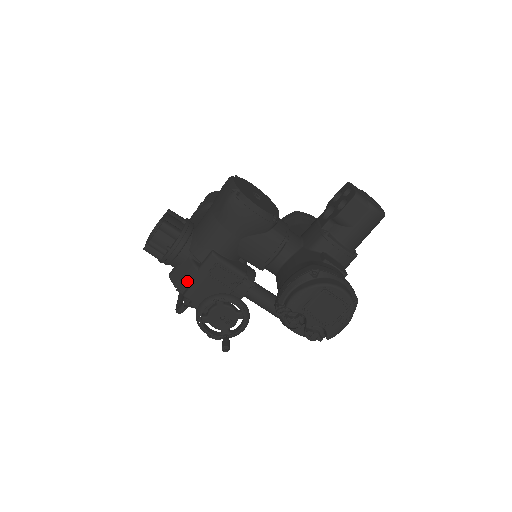
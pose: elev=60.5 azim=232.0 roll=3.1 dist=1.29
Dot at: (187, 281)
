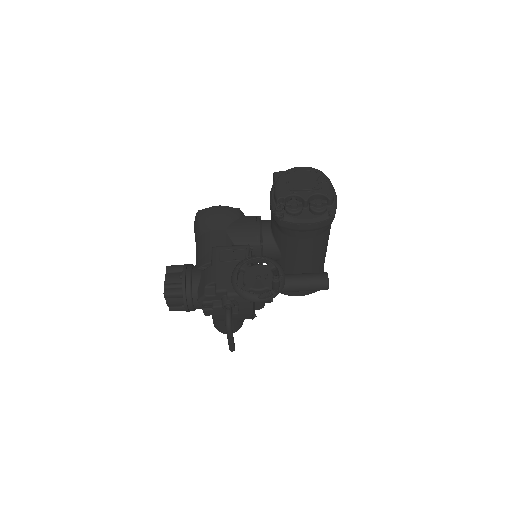
Dot at: (210, 279)
